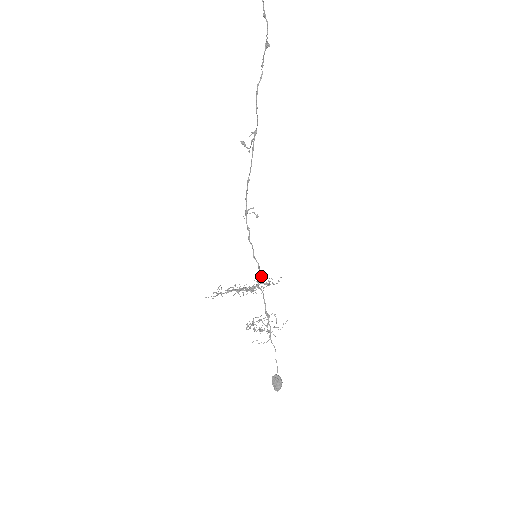
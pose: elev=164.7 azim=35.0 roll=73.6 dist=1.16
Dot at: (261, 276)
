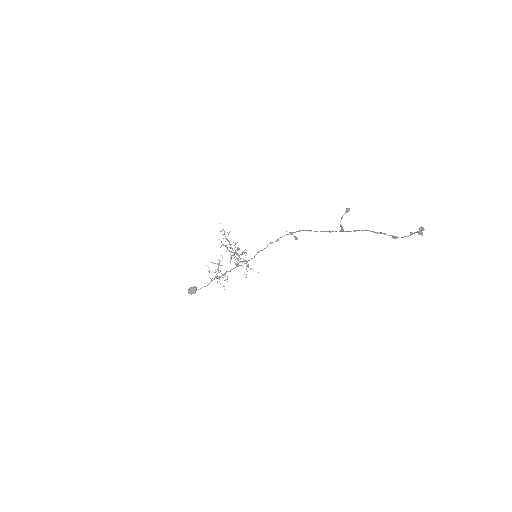
Dot at: occluded
